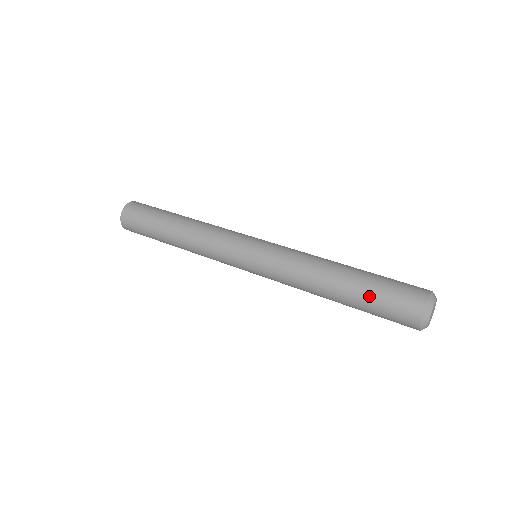
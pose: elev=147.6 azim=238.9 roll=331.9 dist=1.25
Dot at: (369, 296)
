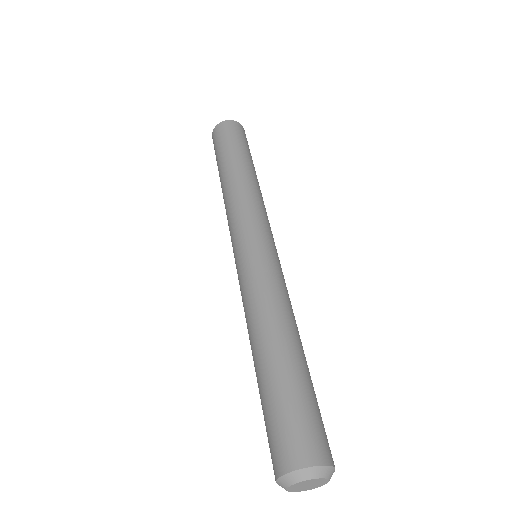
Dot at: (262, 407)
